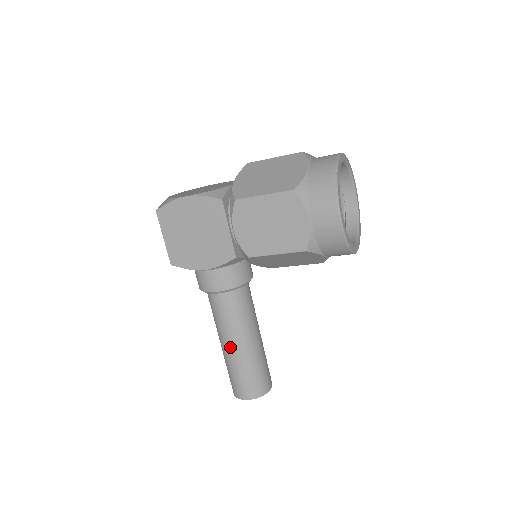
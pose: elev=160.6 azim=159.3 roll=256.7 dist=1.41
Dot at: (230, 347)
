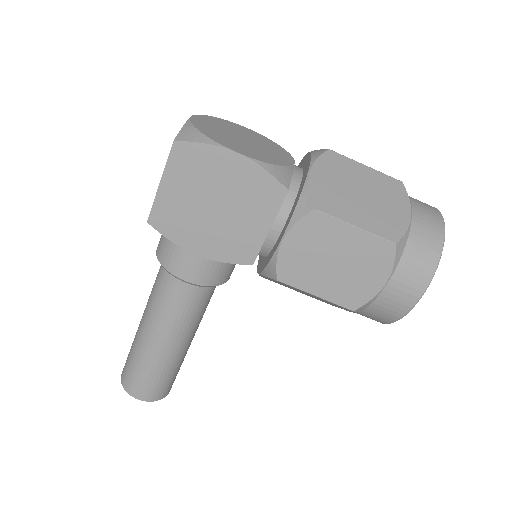
Dot at: (158, 343)
